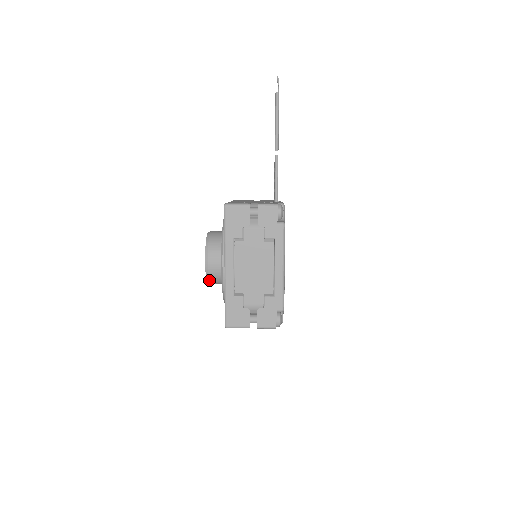
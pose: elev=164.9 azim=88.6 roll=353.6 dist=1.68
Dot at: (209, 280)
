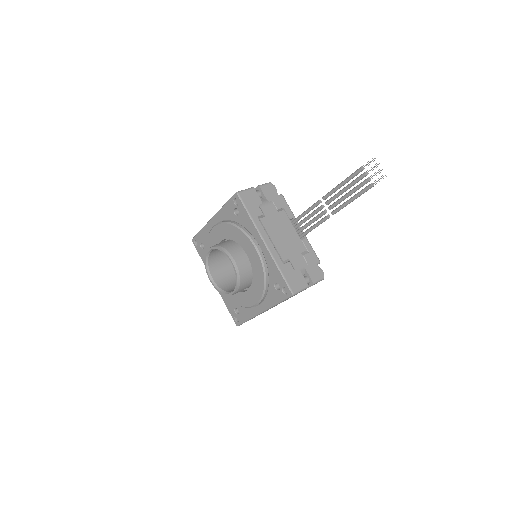
Dot at: (222, 292)
